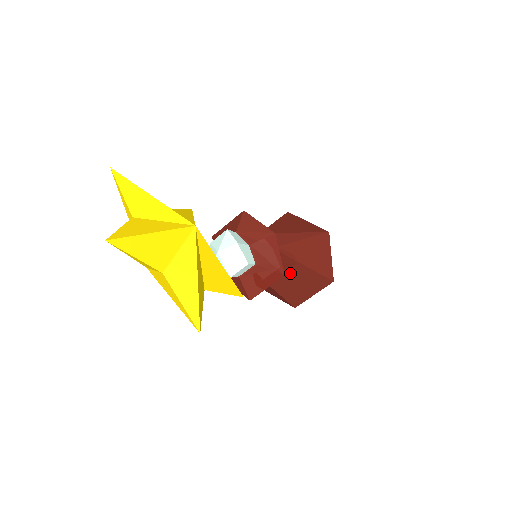
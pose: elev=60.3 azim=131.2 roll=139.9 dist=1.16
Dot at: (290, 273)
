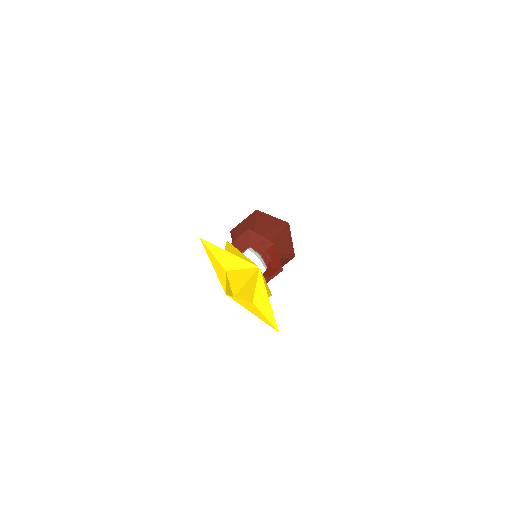
Dot at: occluded
